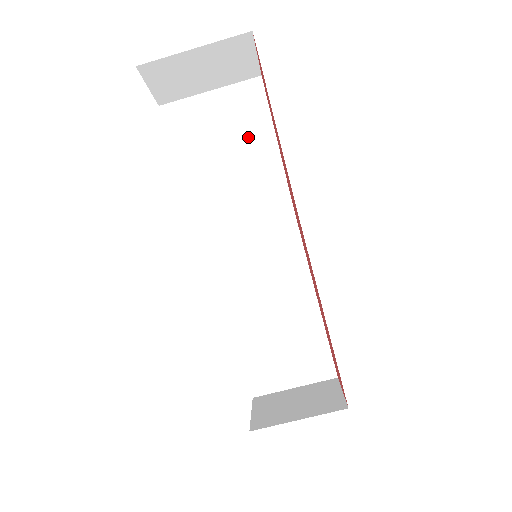
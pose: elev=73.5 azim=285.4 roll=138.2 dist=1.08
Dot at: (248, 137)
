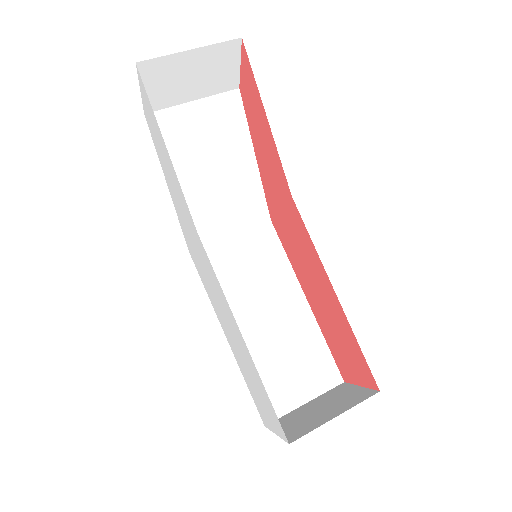
Dot at: (228, 147)
